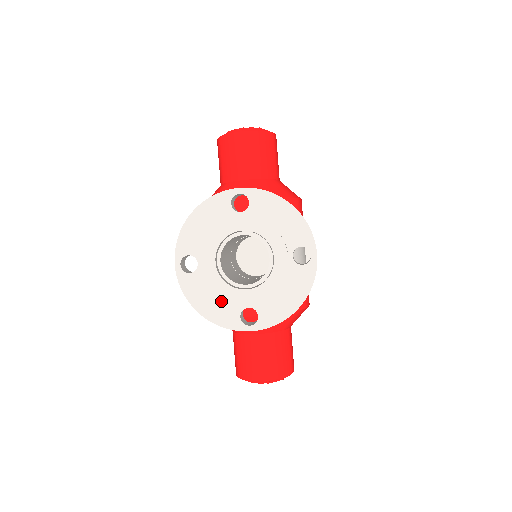
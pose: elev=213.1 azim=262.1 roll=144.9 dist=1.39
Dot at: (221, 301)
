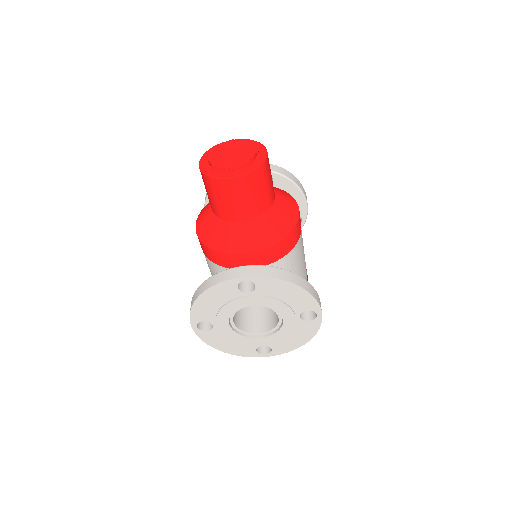
Dot at: (238, 344)
